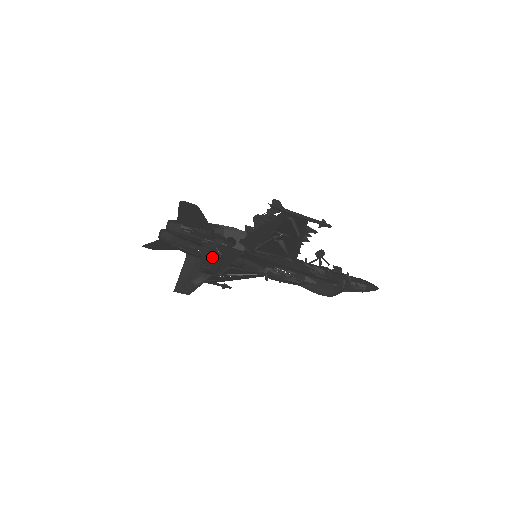
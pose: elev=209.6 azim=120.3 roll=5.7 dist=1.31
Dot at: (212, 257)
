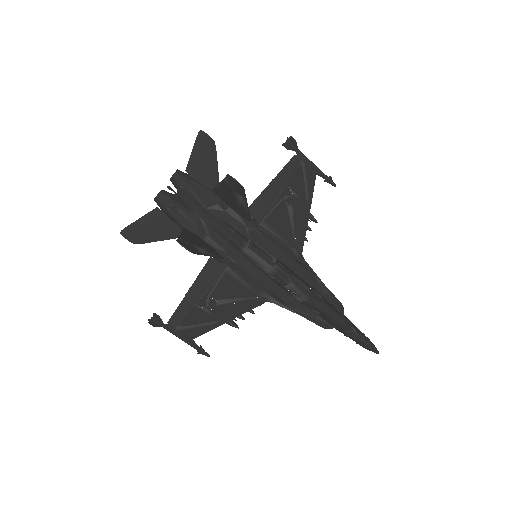
Dot at: (230, 190)
